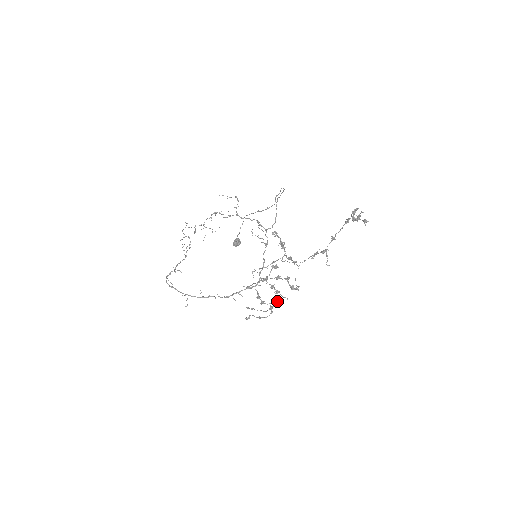
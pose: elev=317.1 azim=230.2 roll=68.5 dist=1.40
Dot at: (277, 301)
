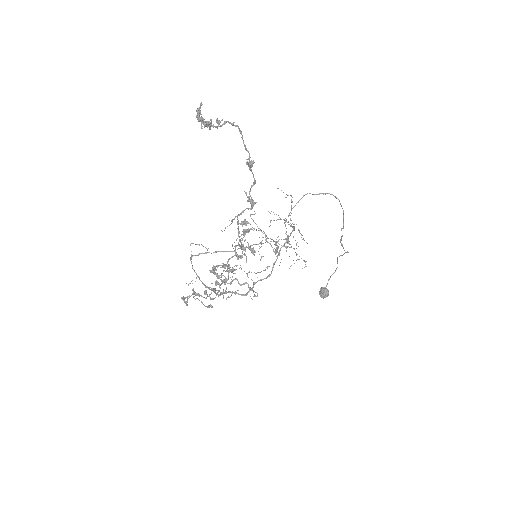
Dot at: (215, 297)
